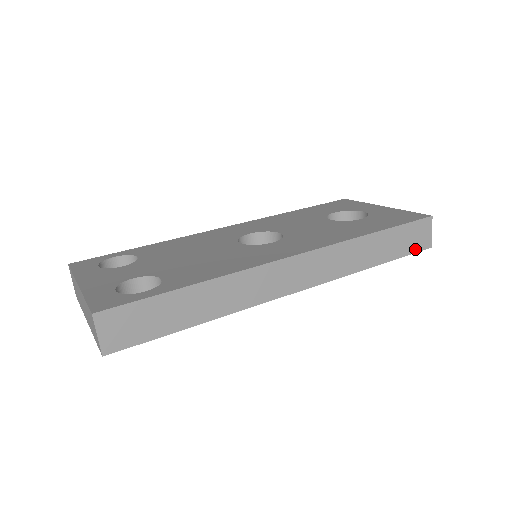
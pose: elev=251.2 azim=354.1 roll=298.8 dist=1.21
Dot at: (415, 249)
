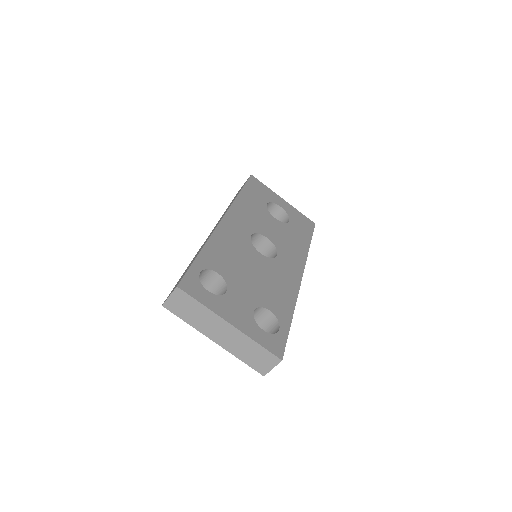
Dot at: occluded
